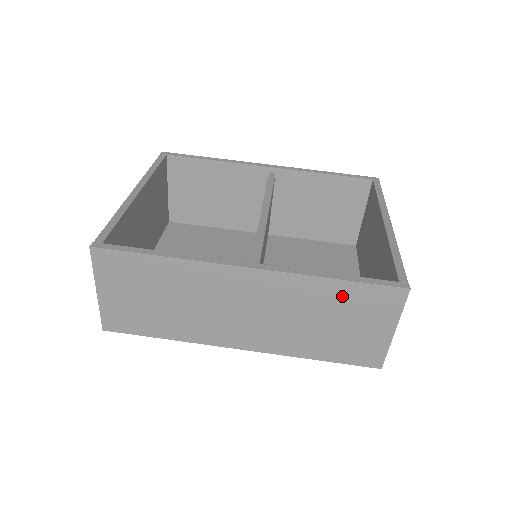
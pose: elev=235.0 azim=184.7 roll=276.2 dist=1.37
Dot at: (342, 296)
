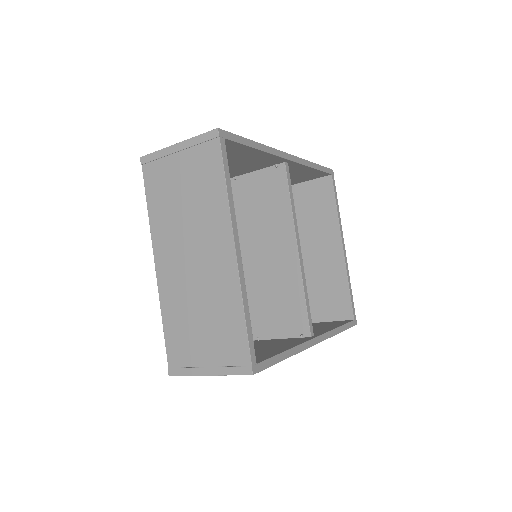
Dot at: occluded
